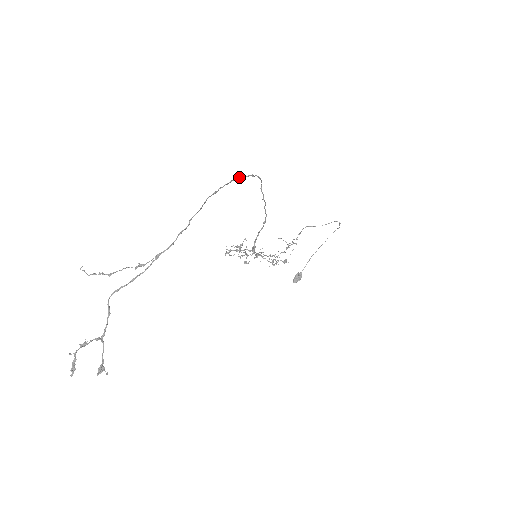
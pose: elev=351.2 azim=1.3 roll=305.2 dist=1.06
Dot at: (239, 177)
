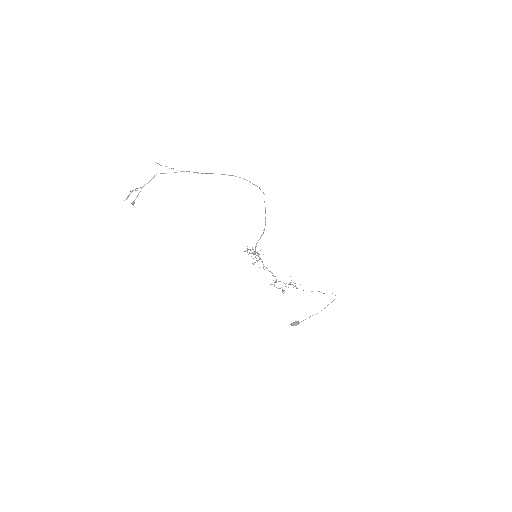
Dot at: (249, 181)
